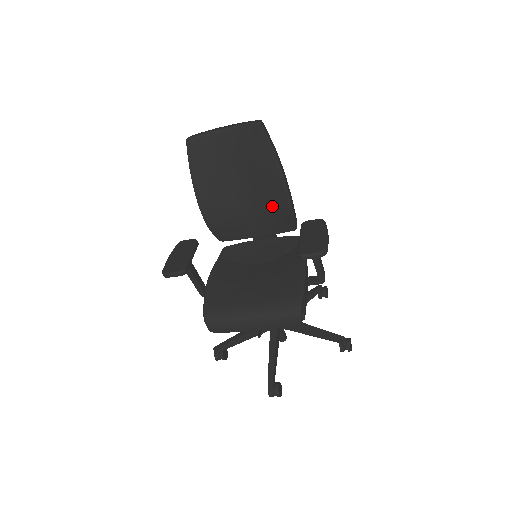
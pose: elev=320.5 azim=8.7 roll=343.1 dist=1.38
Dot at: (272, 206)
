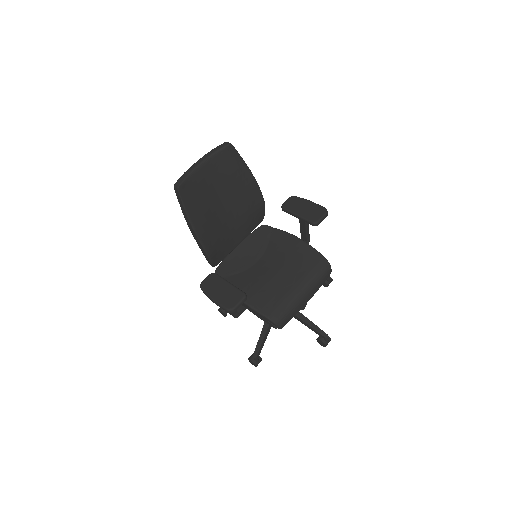
Dot at: (250, 209)
